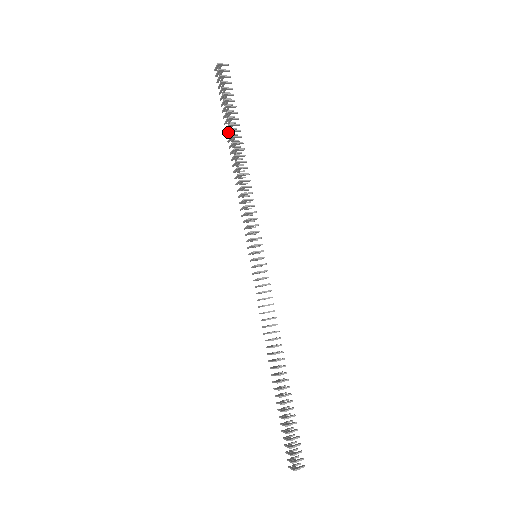
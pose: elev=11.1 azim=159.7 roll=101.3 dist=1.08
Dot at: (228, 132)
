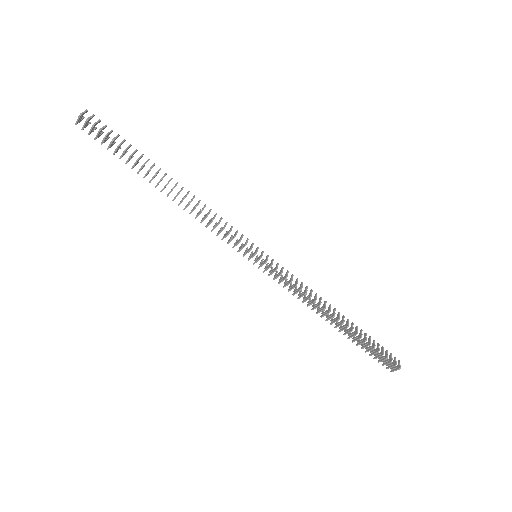
Dot at: (146, 173)
